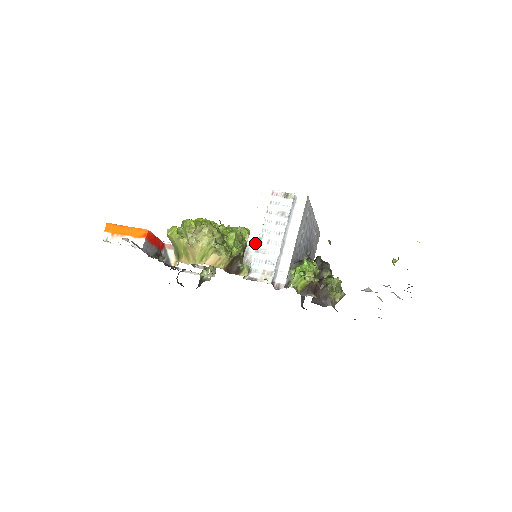
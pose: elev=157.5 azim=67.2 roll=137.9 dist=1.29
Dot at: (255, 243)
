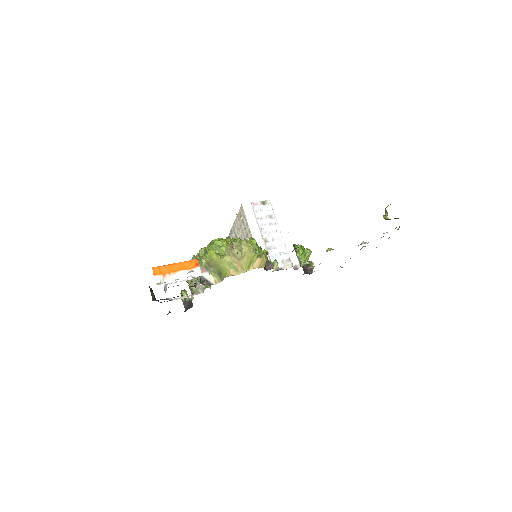
Dot at: (262, 244)
